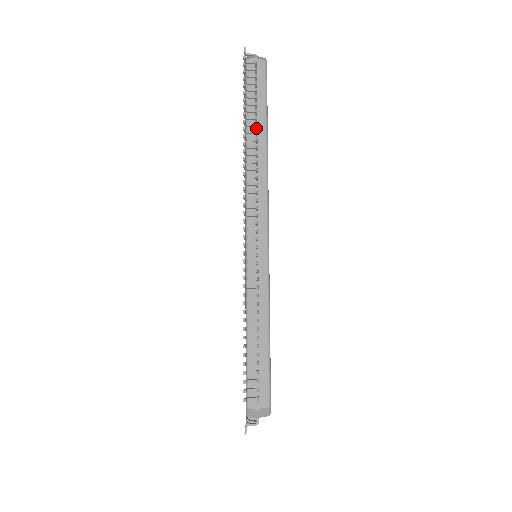
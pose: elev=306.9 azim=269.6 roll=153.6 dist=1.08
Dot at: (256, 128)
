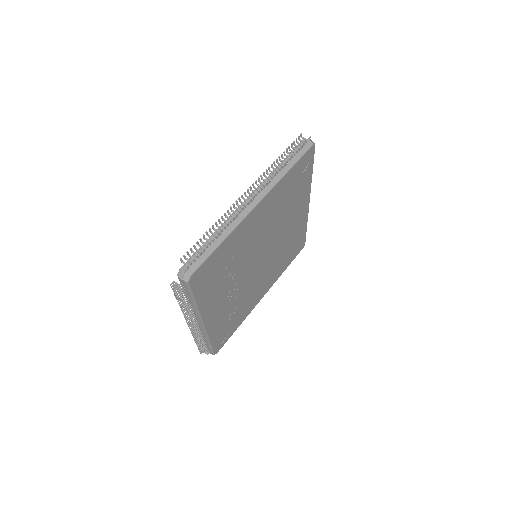
Dot at: (284, 165)
